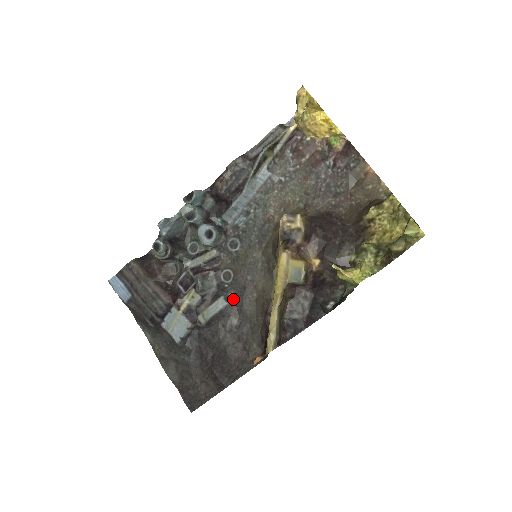
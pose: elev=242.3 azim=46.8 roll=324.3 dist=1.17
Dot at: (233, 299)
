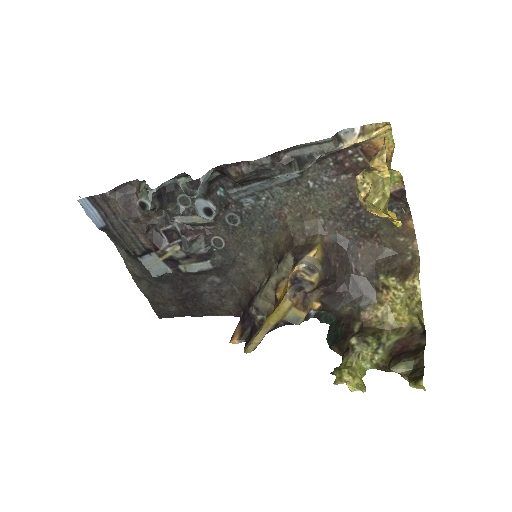
Dot at: (219, 264)
